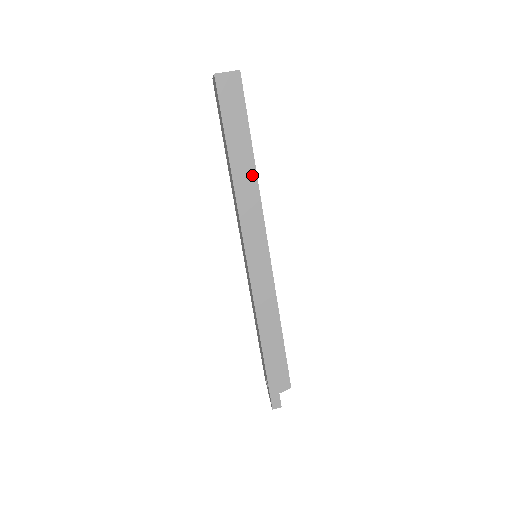
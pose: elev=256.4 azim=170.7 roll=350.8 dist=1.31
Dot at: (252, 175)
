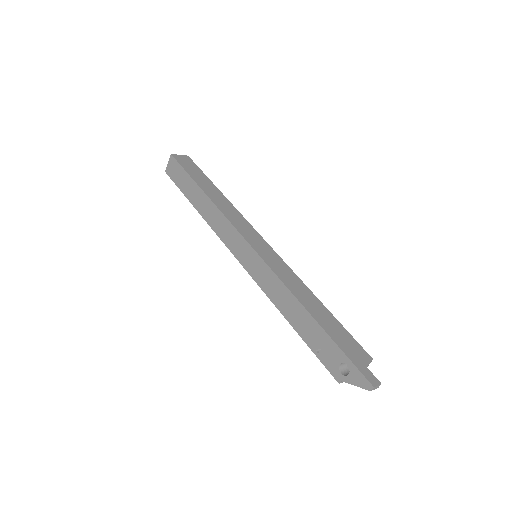
Dot at: (224, 200)
